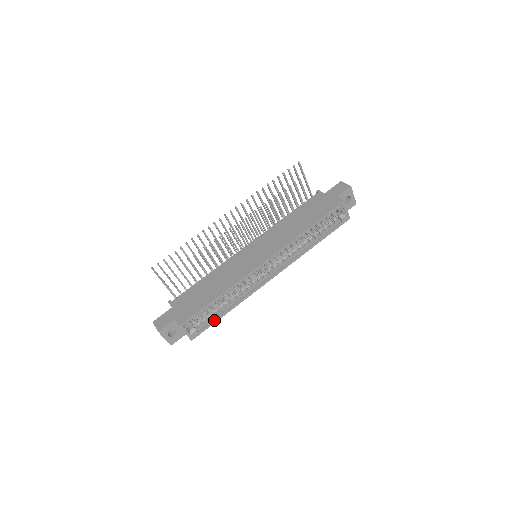
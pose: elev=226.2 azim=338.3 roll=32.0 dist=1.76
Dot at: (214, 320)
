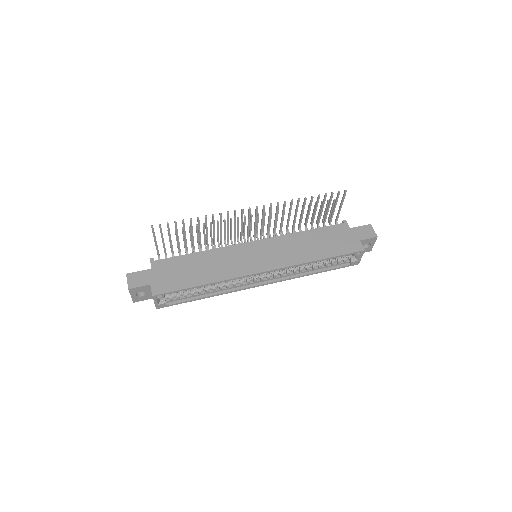
Dot at: (187, 300)
